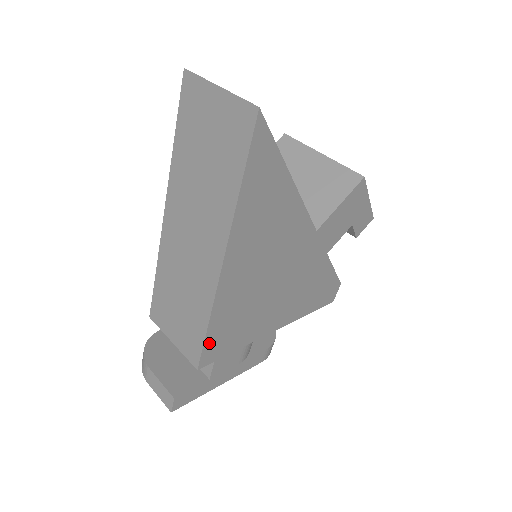
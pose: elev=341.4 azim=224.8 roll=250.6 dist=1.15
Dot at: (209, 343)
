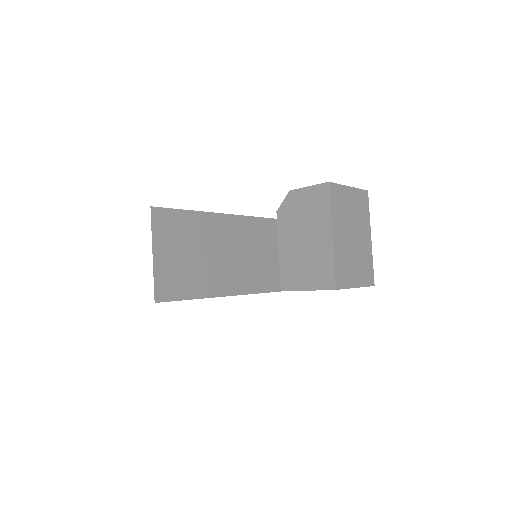
Dot at: occluded
